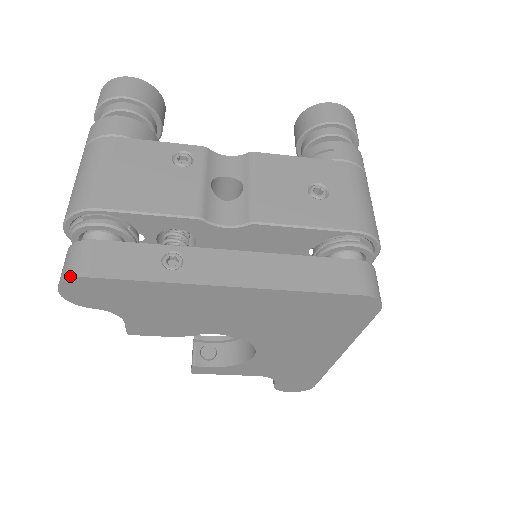
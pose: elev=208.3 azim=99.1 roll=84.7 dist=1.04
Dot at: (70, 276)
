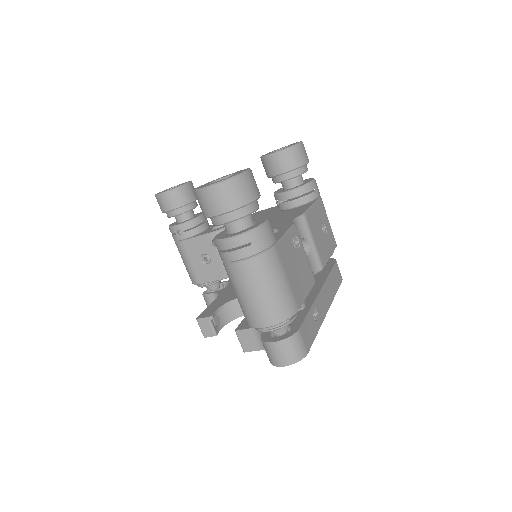
Dot at: (302, 357)
